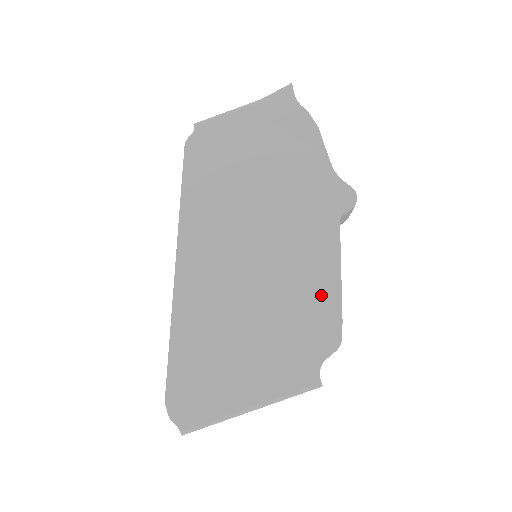
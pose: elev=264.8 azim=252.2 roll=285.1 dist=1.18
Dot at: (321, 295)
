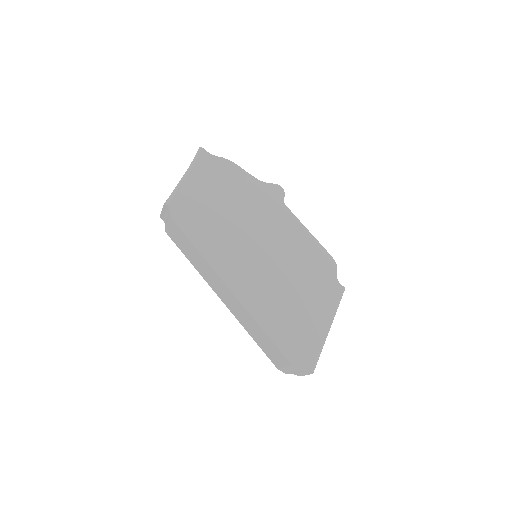
Dot at: (309, 247)
